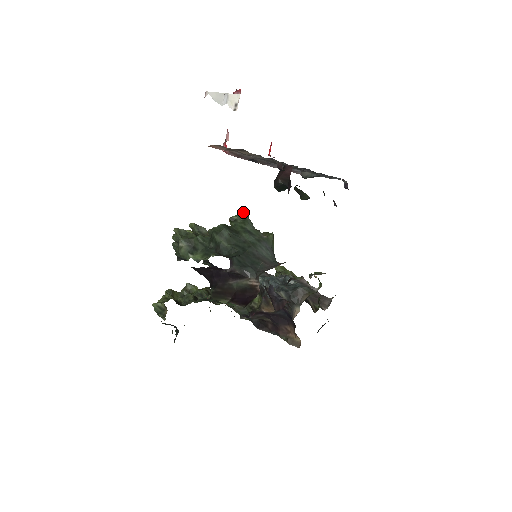
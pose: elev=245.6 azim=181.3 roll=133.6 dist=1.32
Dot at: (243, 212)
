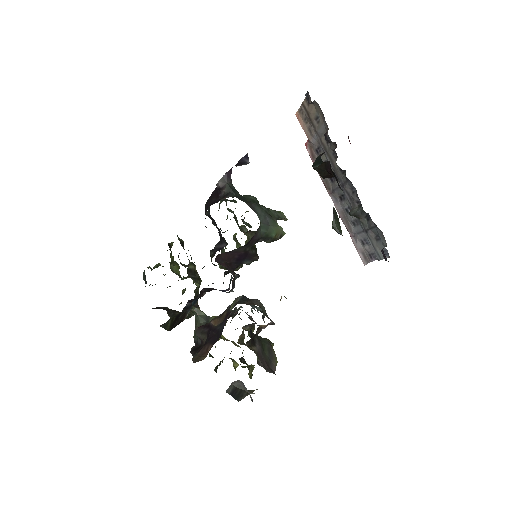
Dot at: (281, 212)
